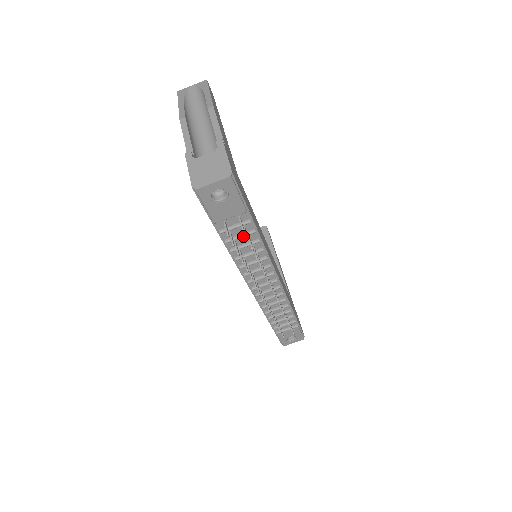
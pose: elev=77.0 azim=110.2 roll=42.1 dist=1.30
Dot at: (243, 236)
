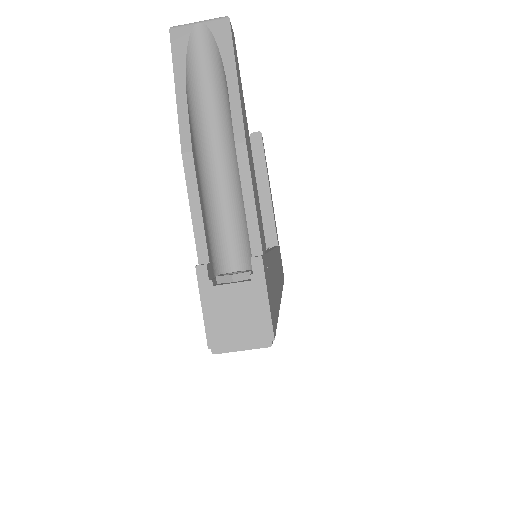
Dot at: occluded
